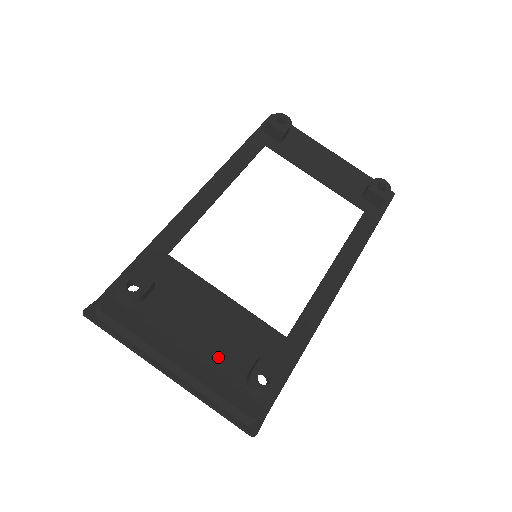
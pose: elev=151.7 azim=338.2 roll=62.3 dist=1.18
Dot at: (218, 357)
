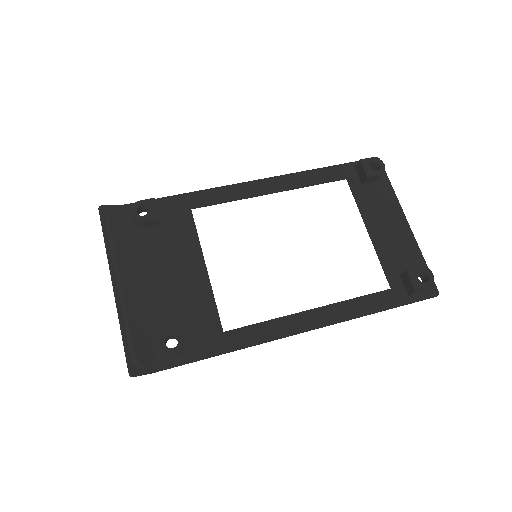
Dot at: (160, 304)
